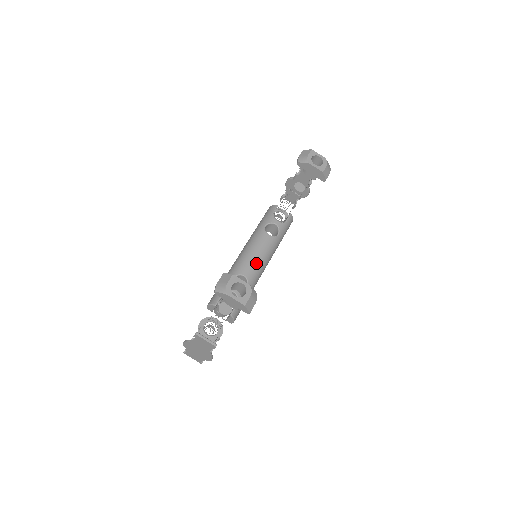
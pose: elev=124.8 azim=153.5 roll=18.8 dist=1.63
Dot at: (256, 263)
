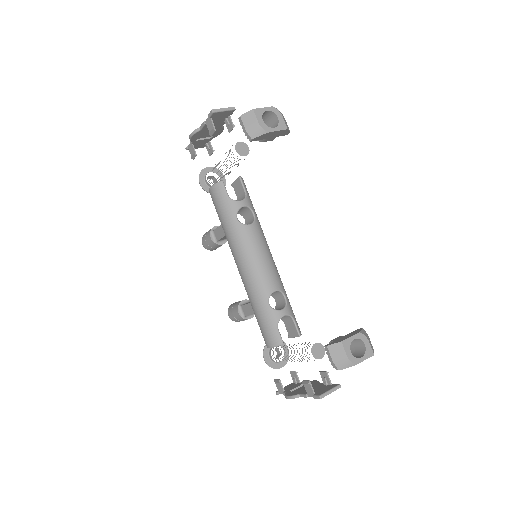
Dot at: (270, 267)
